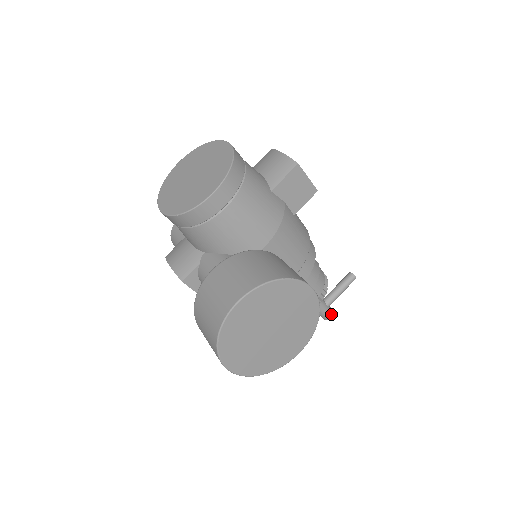
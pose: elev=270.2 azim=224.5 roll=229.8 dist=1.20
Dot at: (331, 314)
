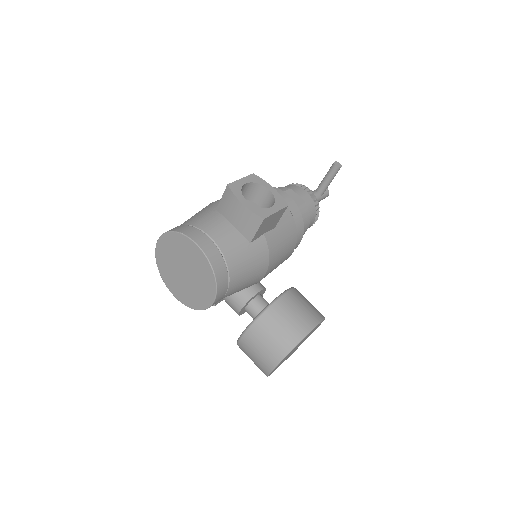
Dot at: (327, 195)
